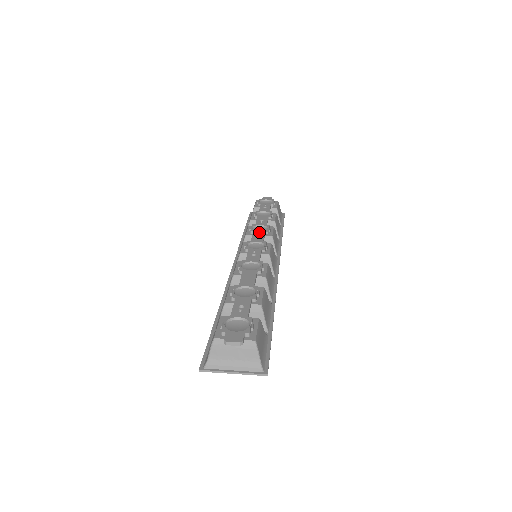
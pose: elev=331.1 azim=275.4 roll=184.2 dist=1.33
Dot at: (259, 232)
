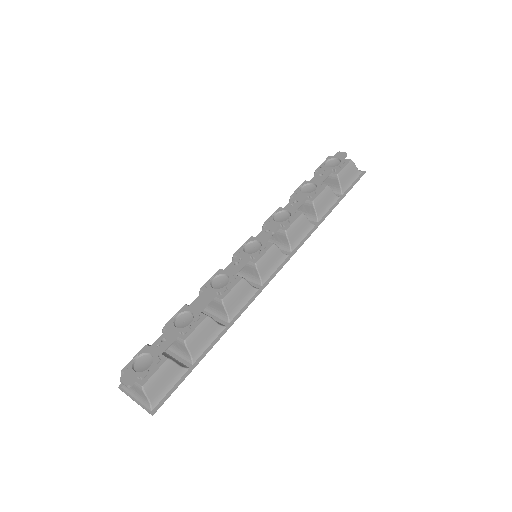
Dot at: (274, 224)
